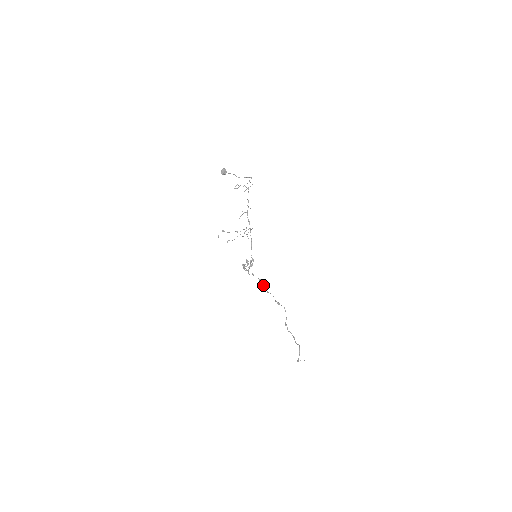
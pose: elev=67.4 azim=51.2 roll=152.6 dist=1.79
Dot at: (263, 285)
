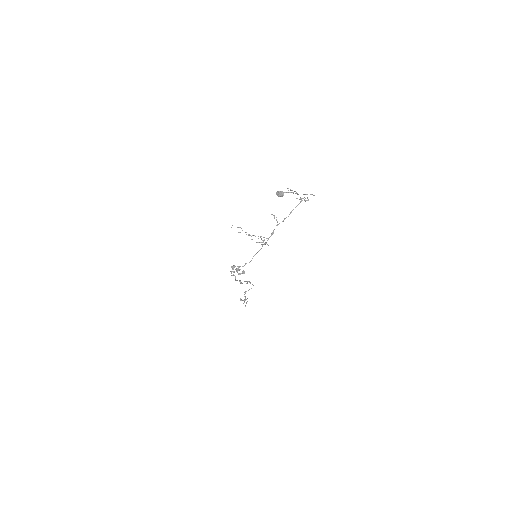
Dot at: (241, 283)
